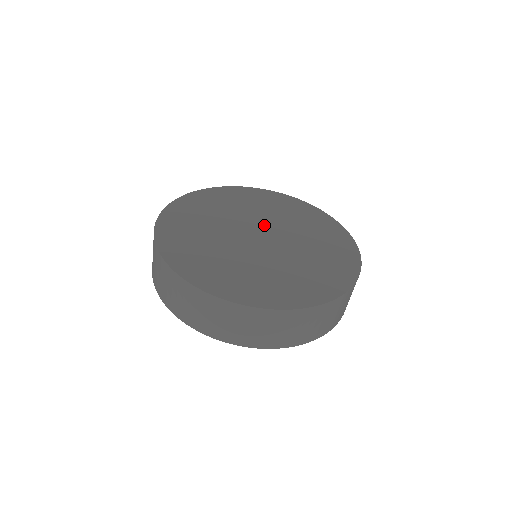
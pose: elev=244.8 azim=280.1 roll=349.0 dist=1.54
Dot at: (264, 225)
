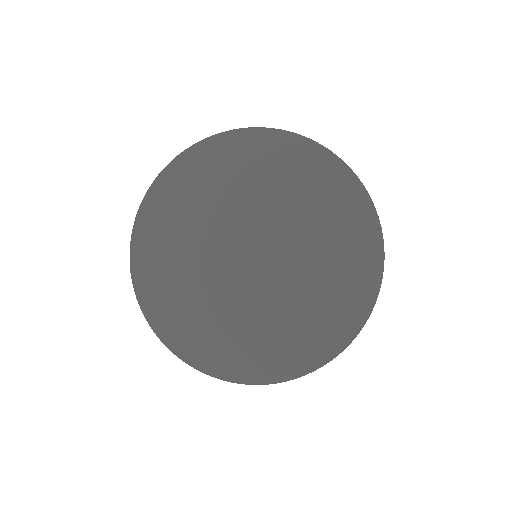
Dot at: (254, 226)
